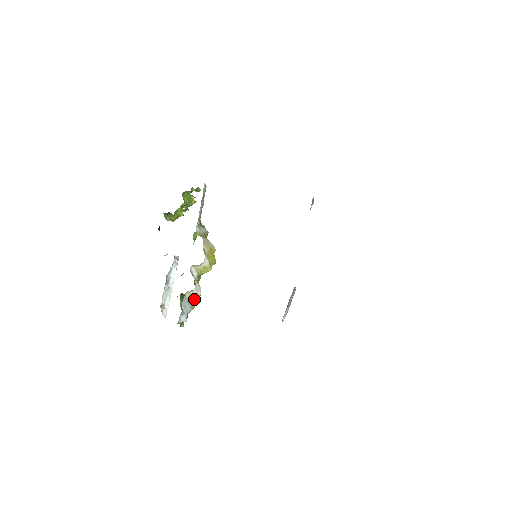
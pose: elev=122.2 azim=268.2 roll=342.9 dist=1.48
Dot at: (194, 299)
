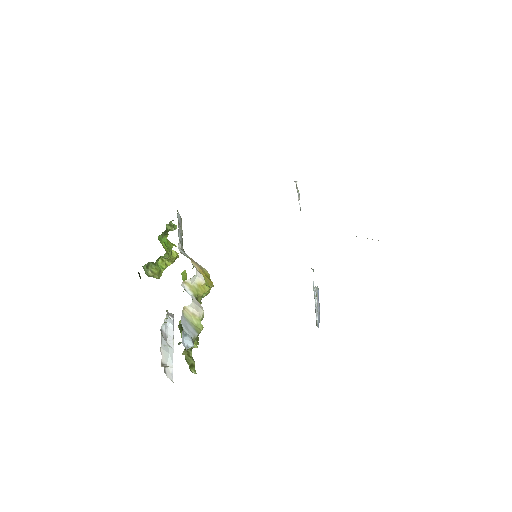
Dot at: (196, 319)
